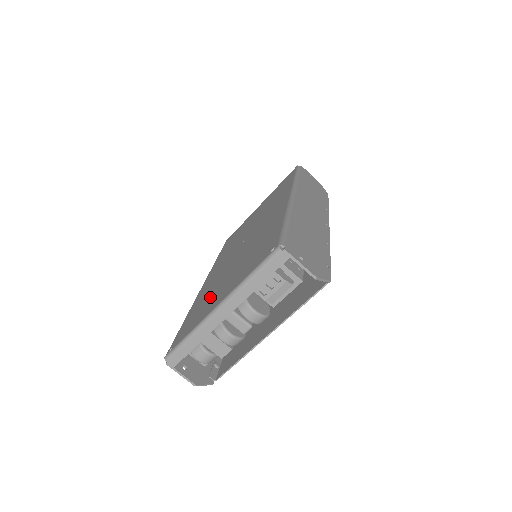
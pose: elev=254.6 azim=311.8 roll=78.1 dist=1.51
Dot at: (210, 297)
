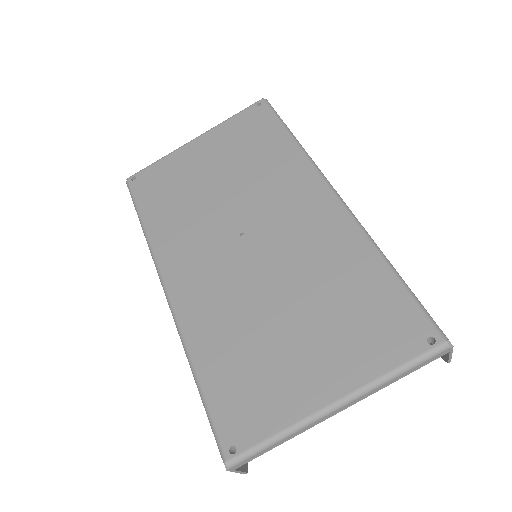
Dot at: (265, 357)
